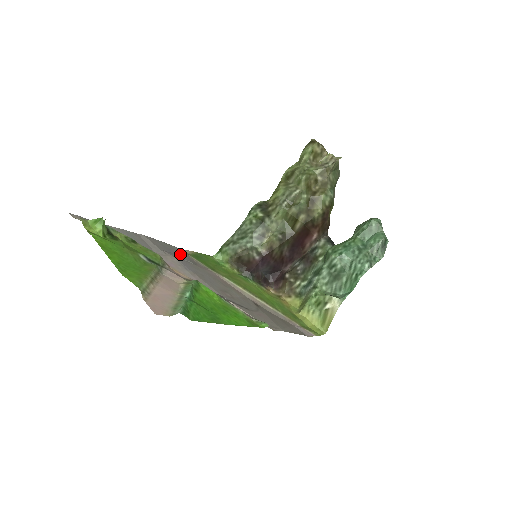
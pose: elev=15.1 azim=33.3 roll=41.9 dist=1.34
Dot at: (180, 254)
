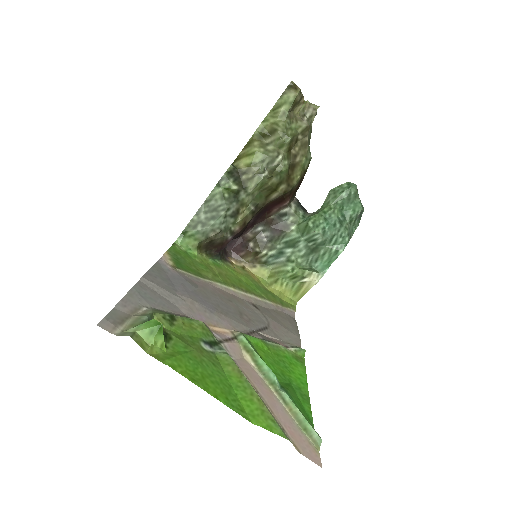
Dot at: (178, 279)
